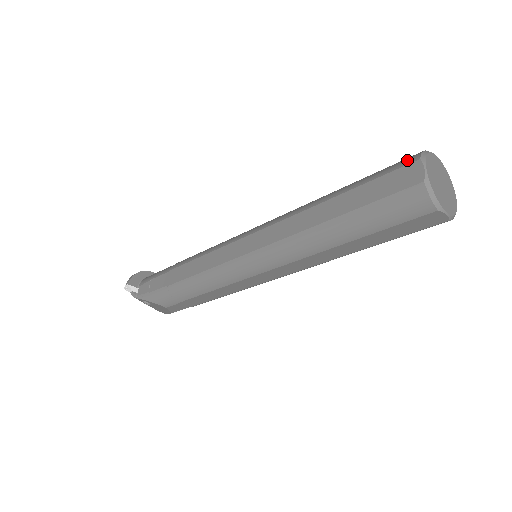
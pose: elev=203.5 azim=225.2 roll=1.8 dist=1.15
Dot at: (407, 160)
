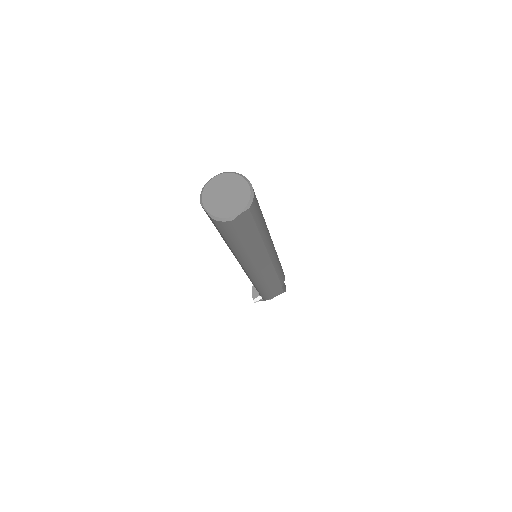
Dot at: occluded
